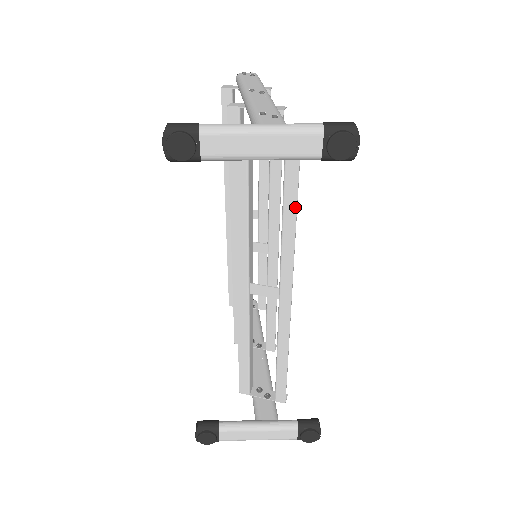
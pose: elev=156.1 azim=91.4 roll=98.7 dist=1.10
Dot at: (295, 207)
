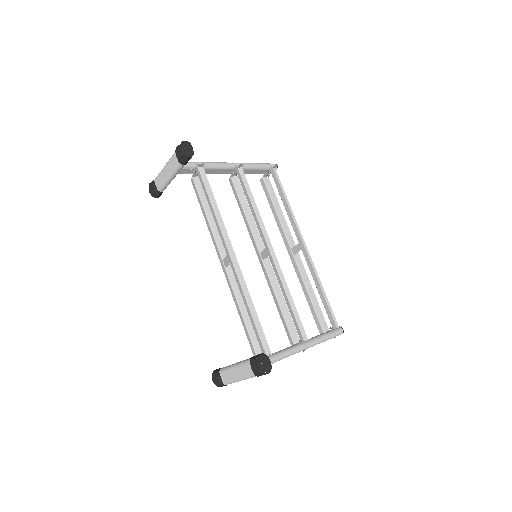
Dot at: (209, 199)
